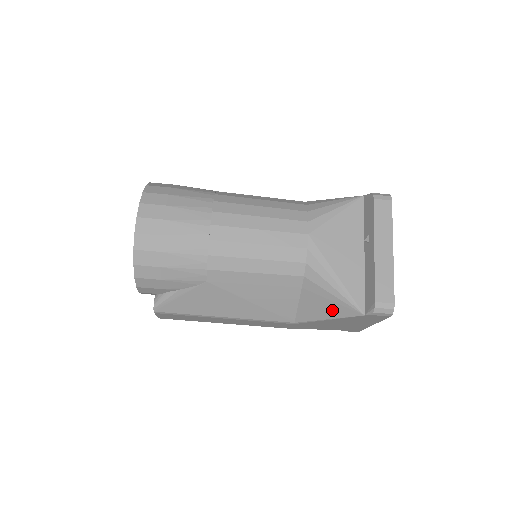
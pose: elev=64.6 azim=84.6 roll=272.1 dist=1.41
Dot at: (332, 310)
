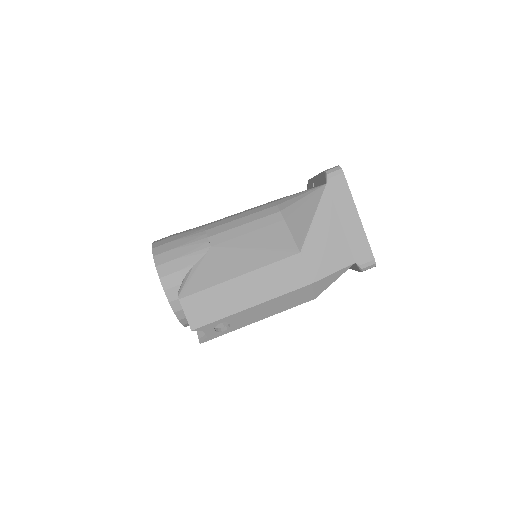
Dot at: (310, 208)
